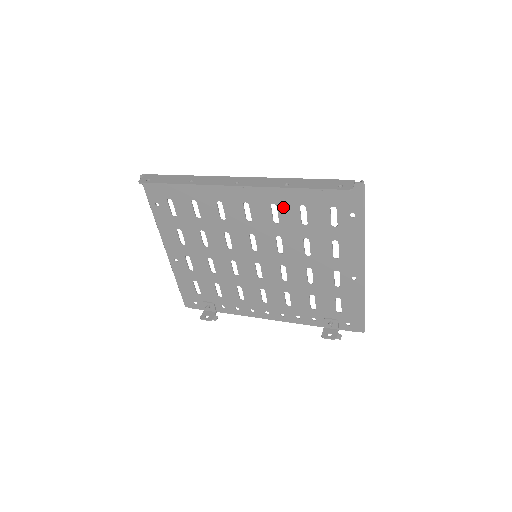
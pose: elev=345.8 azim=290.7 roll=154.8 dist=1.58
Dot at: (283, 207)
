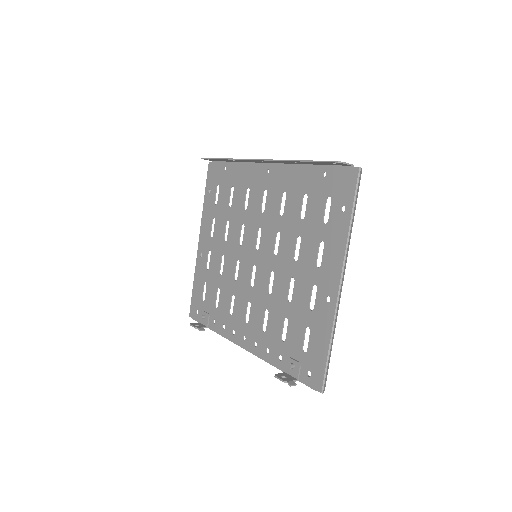
Dot at: (291, 196)
